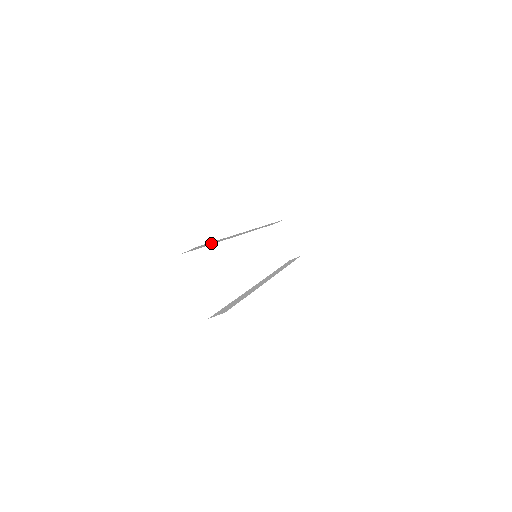
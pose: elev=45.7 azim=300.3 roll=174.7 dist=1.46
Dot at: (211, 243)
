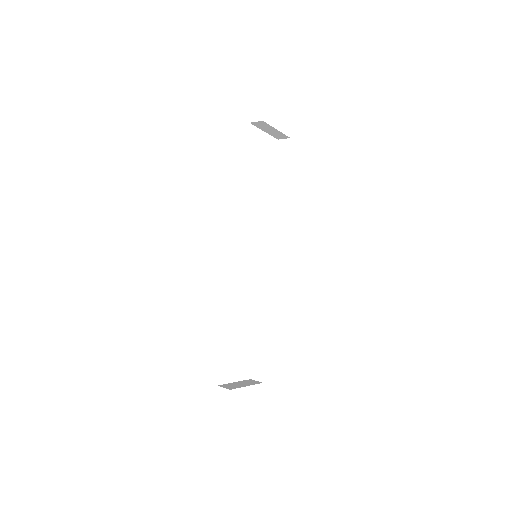
Dot at: occluded
